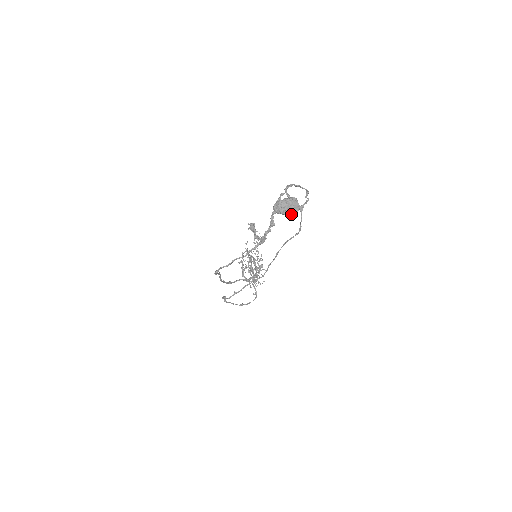
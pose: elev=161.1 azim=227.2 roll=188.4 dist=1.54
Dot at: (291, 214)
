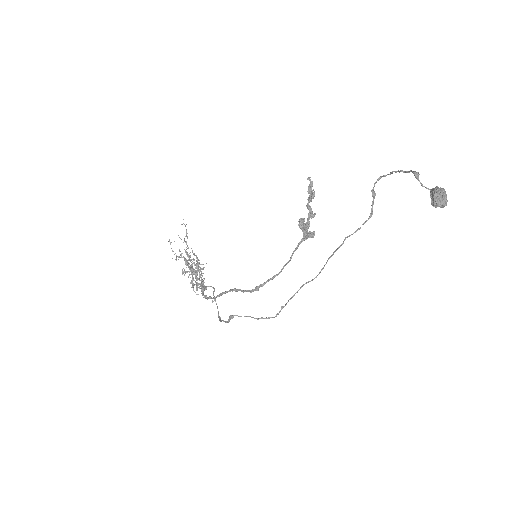
Dot at: occluded
